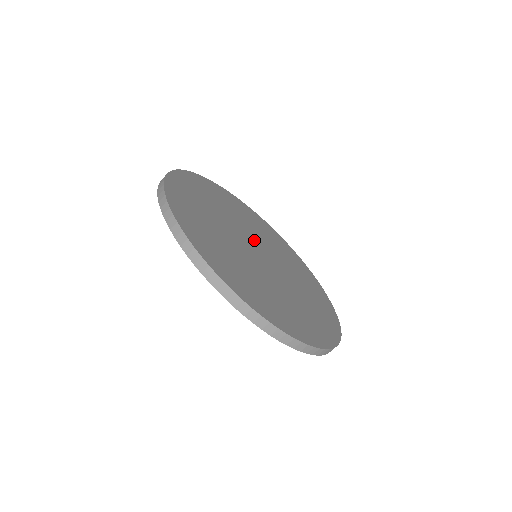
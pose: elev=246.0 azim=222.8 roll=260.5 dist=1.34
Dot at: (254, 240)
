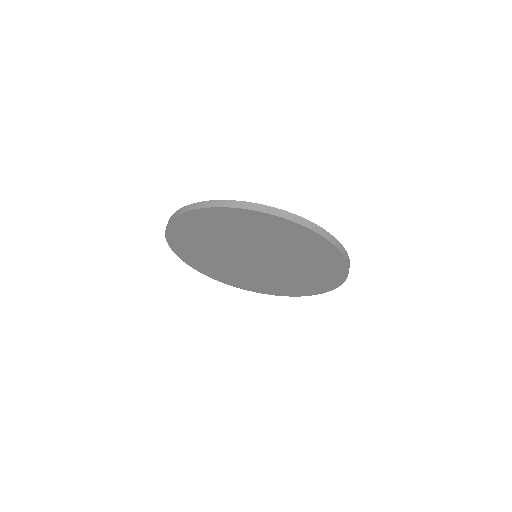
Dot at: occluded
